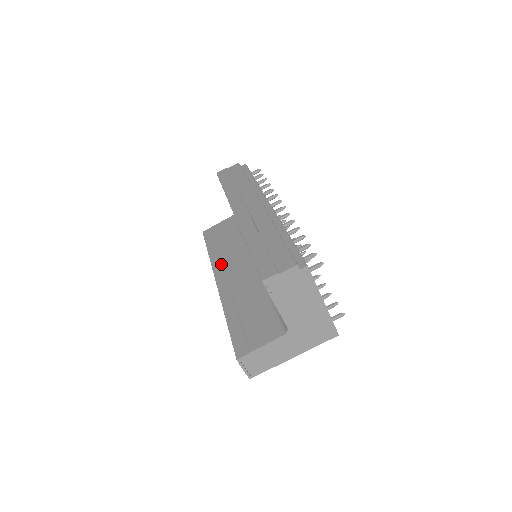
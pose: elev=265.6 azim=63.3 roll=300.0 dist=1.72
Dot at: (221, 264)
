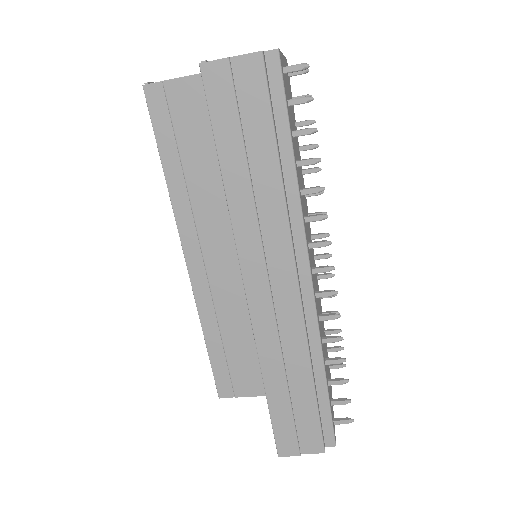
Dot at: (192, 222)
